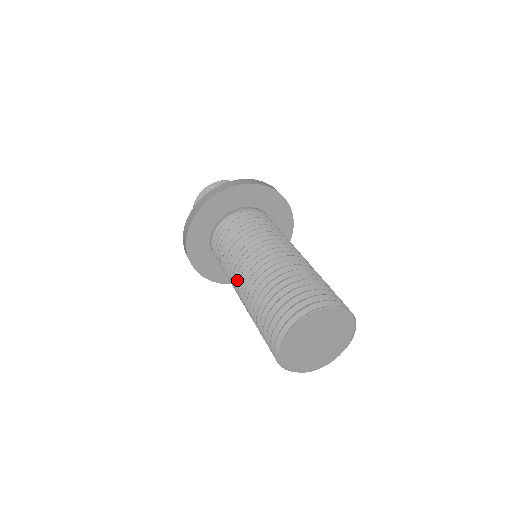
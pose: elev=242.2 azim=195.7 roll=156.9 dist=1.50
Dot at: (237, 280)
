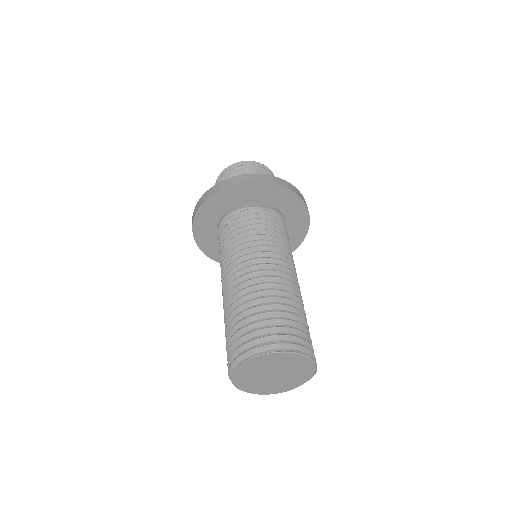
Dot at: (223, 285)
